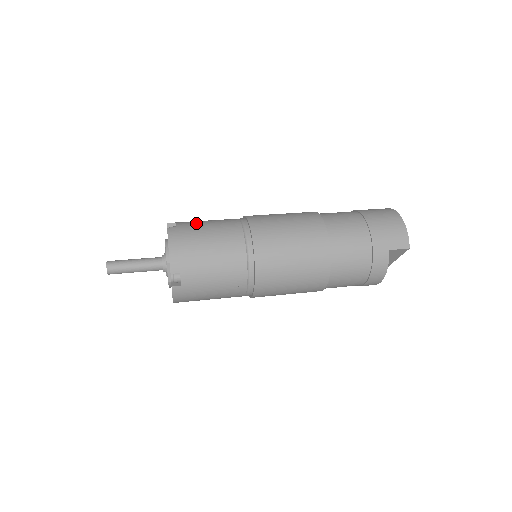
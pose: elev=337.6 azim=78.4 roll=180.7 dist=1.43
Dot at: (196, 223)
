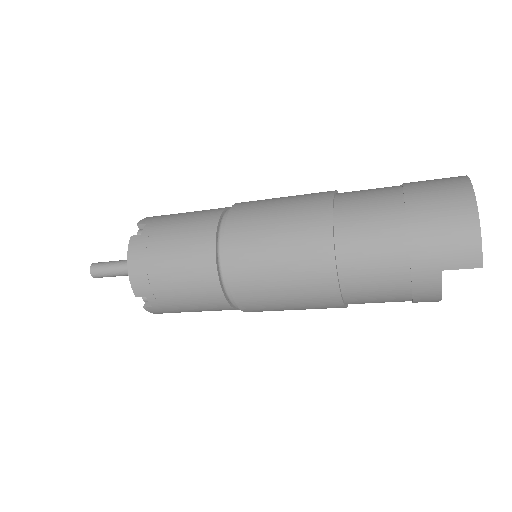
Dot at: (165, 226)
